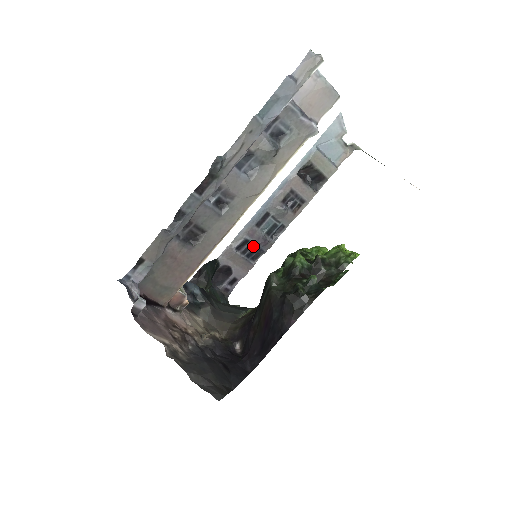
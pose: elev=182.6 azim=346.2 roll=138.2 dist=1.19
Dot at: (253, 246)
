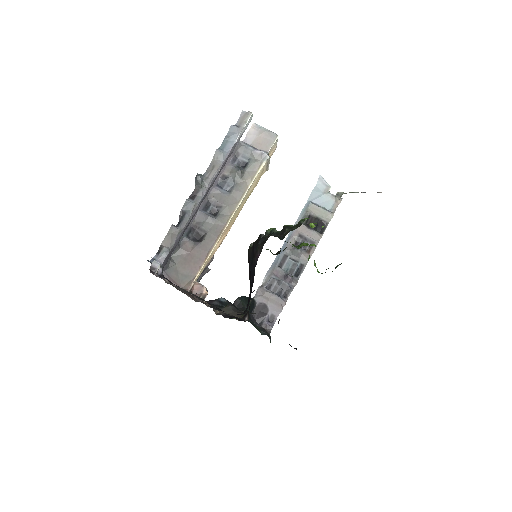
Dot at: (280, 284)
